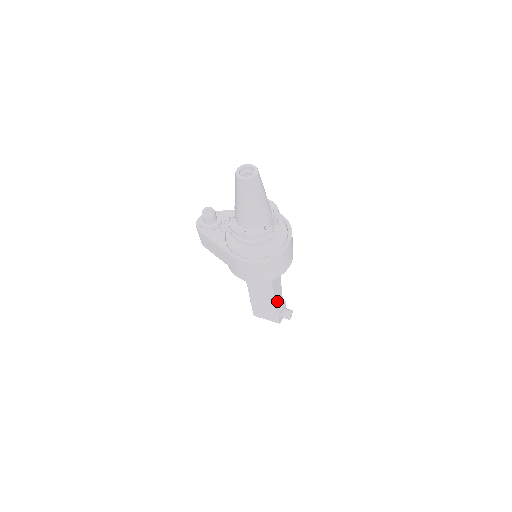
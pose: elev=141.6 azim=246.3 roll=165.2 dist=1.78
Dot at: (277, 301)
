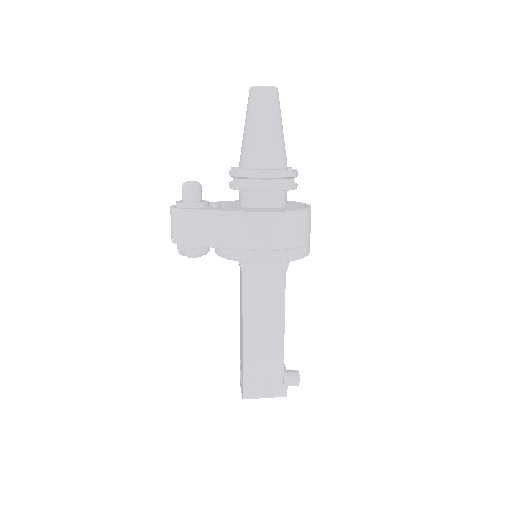
Dot at: occluded
